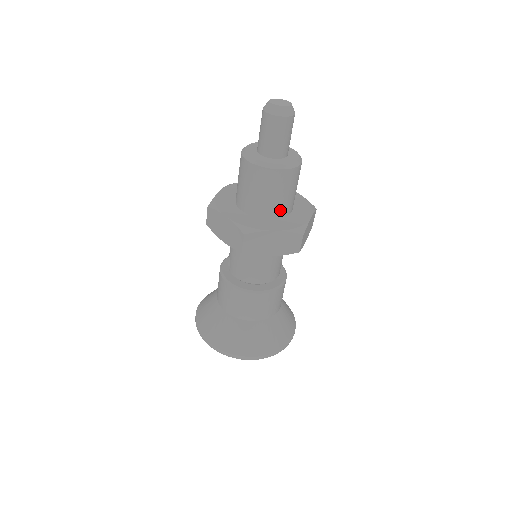
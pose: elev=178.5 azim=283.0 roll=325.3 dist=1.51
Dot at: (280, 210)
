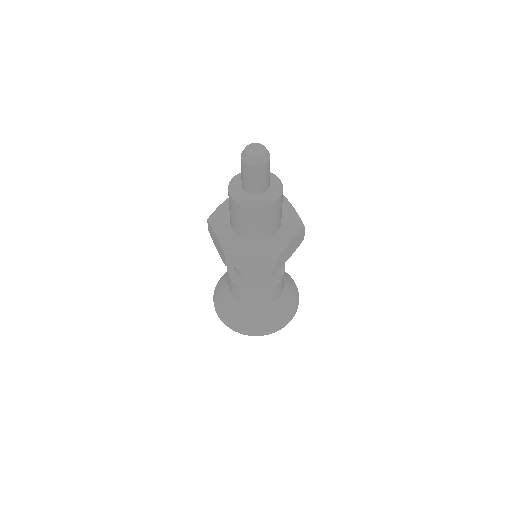
Dot at: (261, 234)
